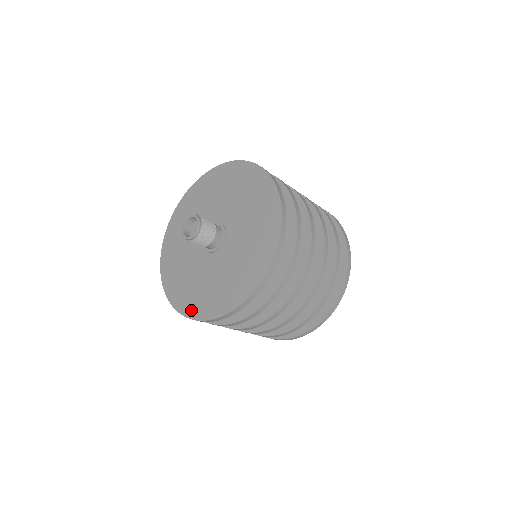
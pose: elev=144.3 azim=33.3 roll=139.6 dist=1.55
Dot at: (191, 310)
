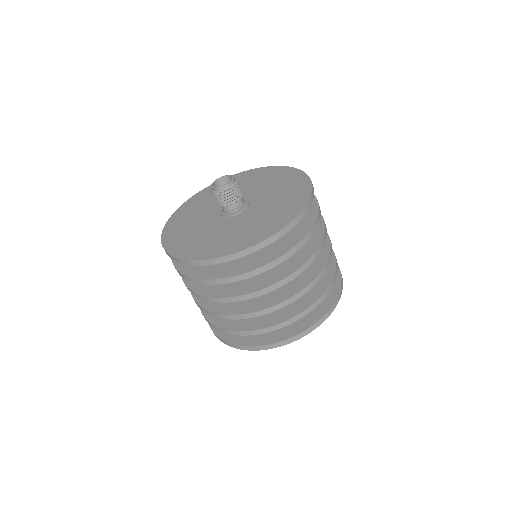
Dot at: (216, 252)
